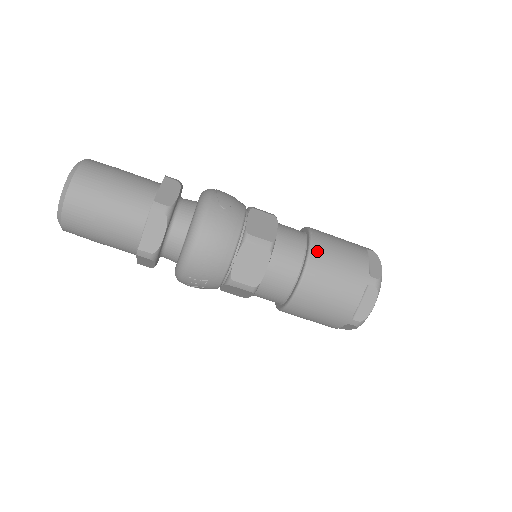
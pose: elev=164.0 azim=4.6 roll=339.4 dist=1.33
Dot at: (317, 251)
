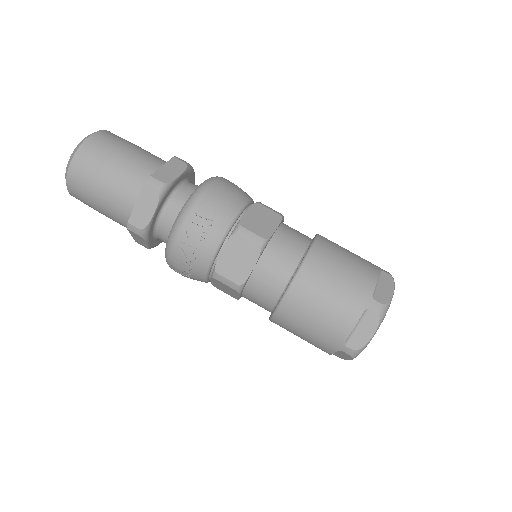
Dot at: occluded
